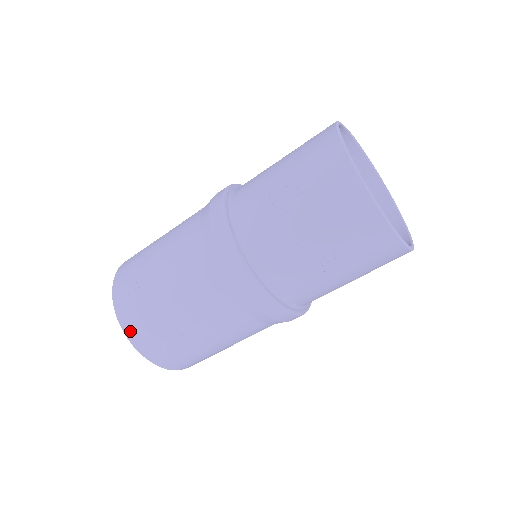
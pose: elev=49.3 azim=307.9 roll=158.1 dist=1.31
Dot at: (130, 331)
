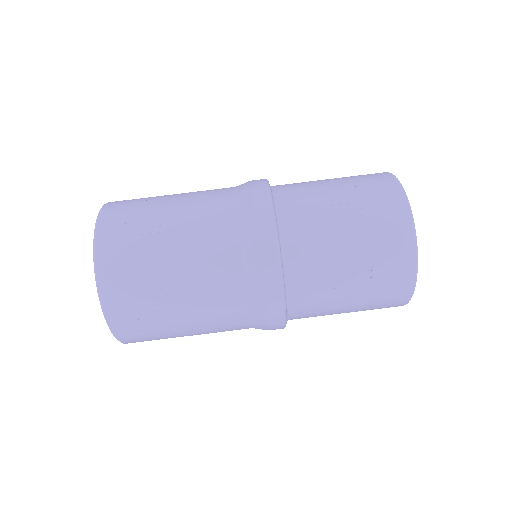
Dot at: (105, 277)
